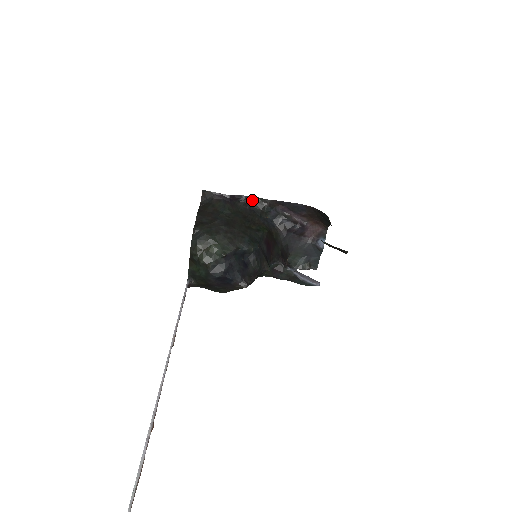
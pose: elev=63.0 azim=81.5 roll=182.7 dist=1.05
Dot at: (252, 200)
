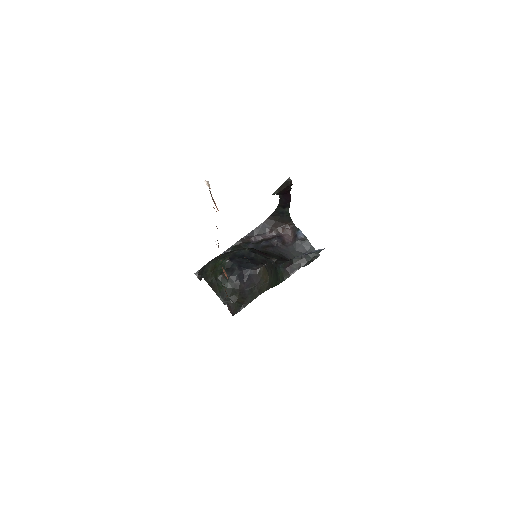
Dot at: (230, 250)
